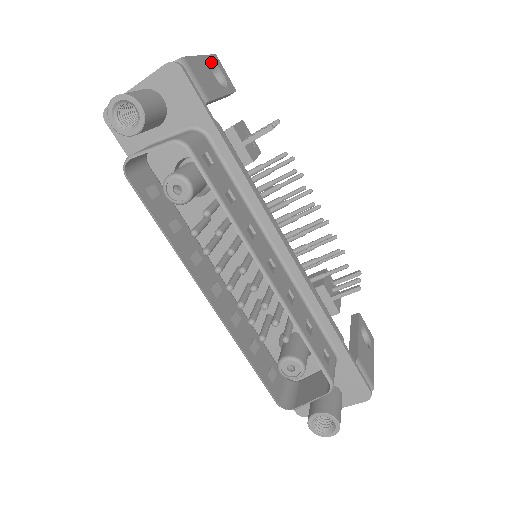
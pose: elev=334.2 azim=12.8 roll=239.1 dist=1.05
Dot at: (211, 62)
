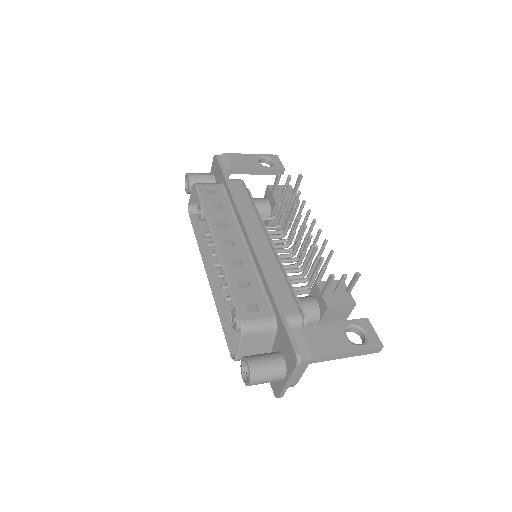
Dot at: (264, 157)
